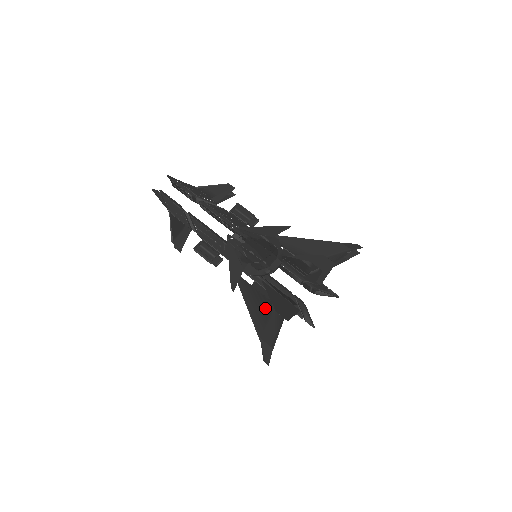
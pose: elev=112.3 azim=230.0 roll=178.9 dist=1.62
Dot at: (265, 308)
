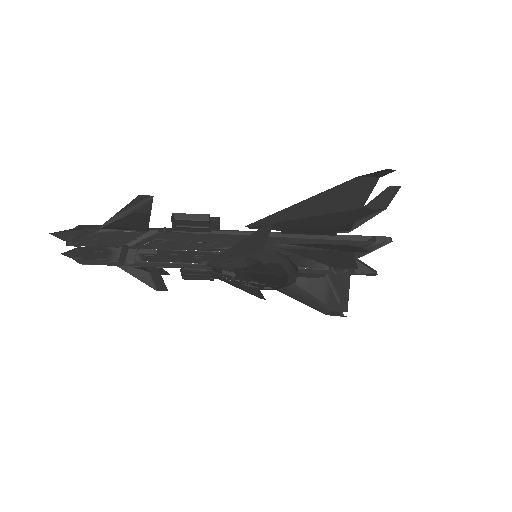
Dot at: occluded
